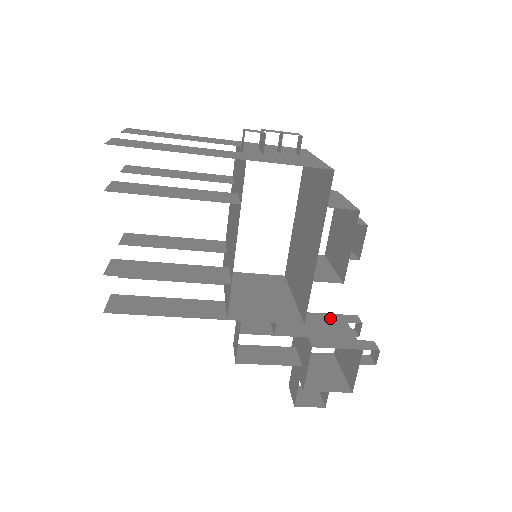
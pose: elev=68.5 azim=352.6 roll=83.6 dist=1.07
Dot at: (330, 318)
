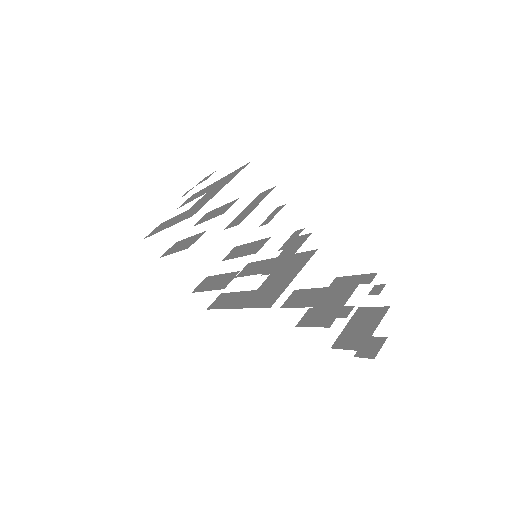
Dot at: (351, 281)
